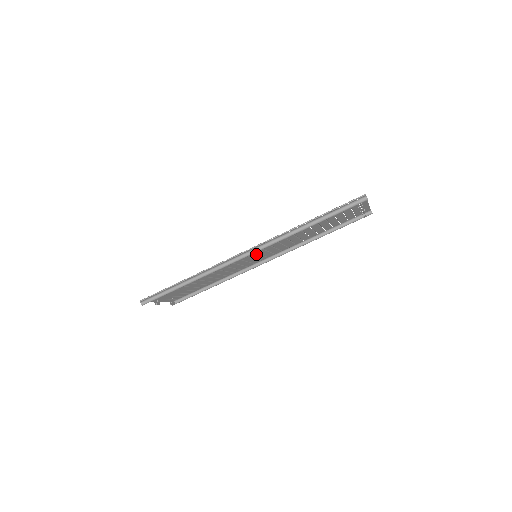
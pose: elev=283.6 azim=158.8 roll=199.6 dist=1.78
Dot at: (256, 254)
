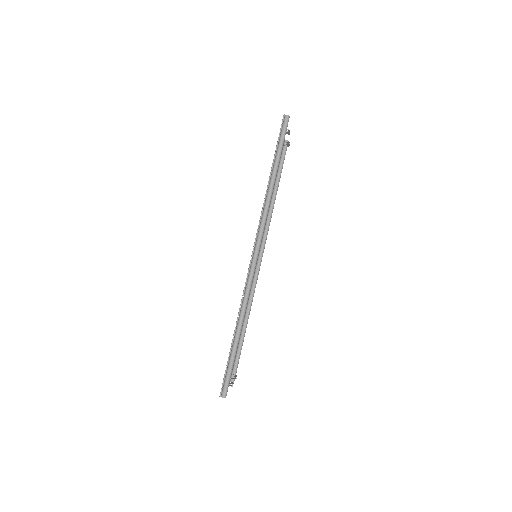
Dot at: occluded
